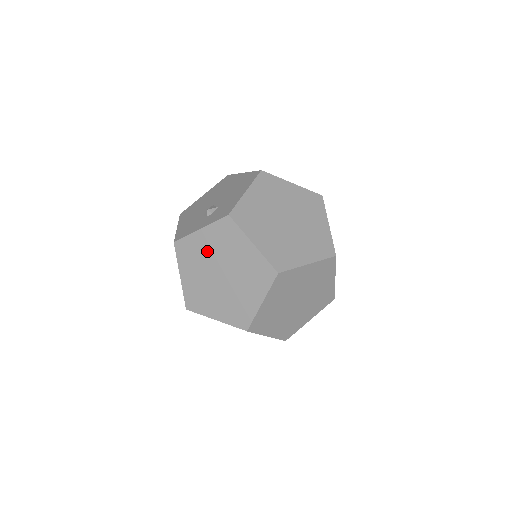
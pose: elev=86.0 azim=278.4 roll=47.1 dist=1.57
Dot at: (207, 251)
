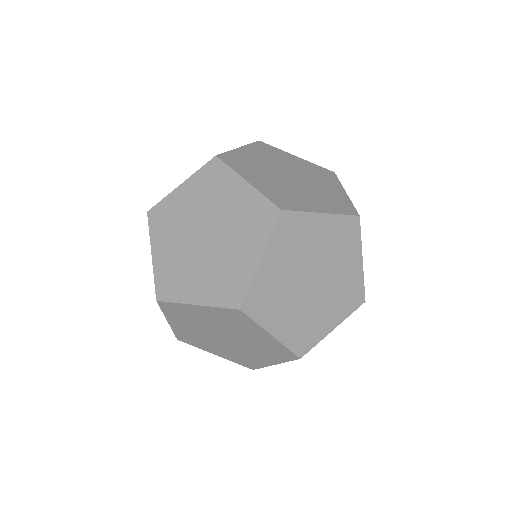
Dot at: (188, 210)
